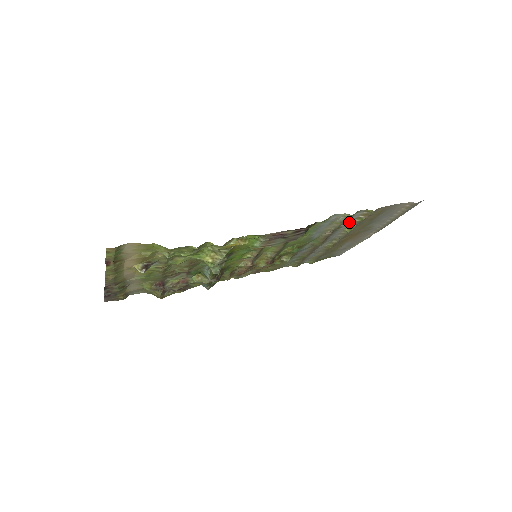
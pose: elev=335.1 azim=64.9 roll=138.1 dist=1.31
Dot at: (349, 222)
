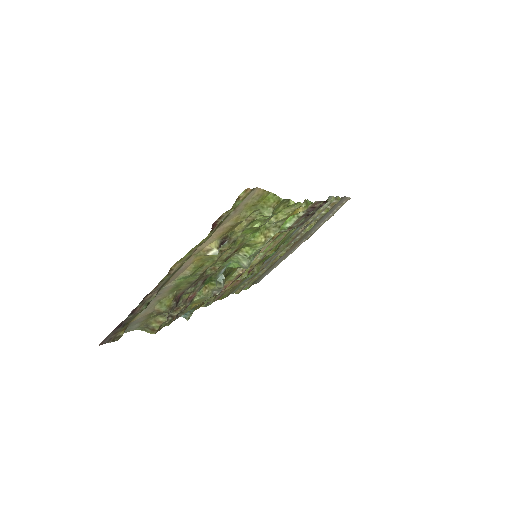
Dot at: (318, 215)
